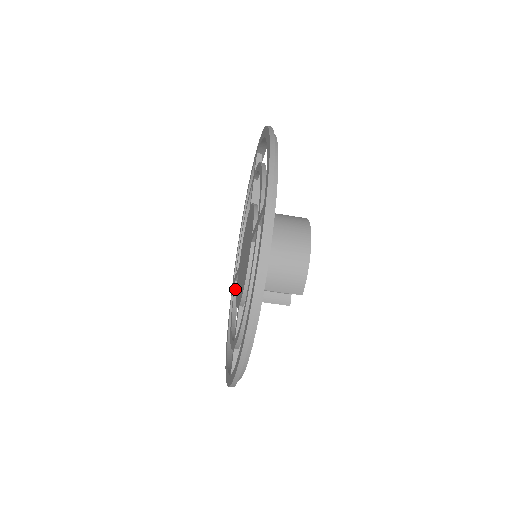
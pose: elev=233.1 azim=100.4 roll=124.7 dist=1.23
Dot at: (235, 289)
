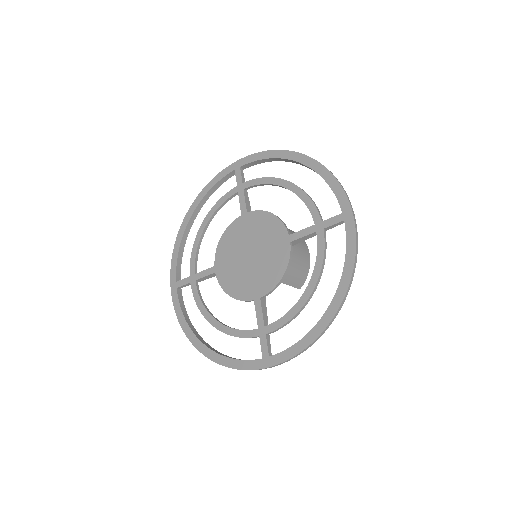
Dot at: (197, 288)
